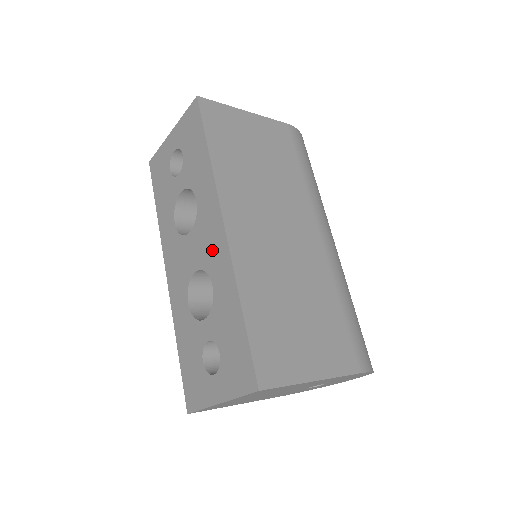
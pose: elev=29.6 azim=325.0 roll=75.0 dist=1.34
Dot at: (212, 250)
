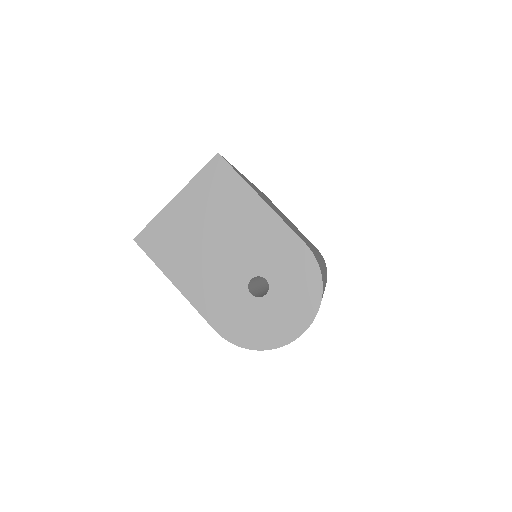
Dot at: occluded
